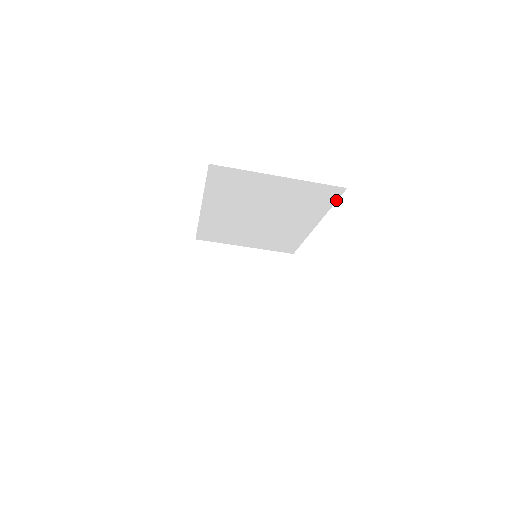
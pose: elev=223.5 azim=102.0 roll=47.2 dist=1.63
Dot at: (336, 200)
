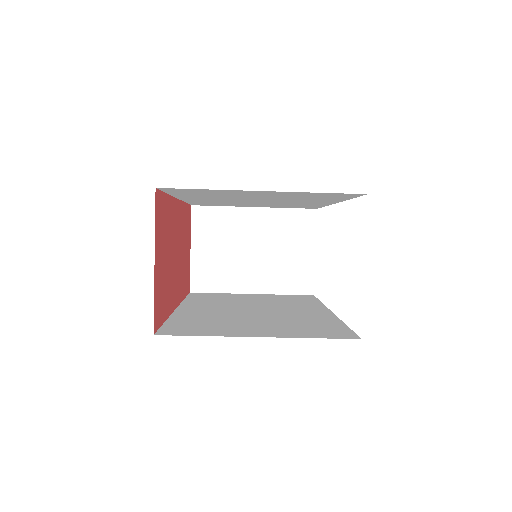
Dot at: (355, 197)
